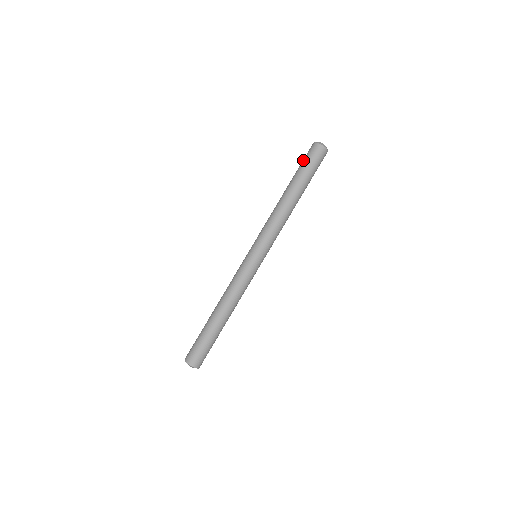
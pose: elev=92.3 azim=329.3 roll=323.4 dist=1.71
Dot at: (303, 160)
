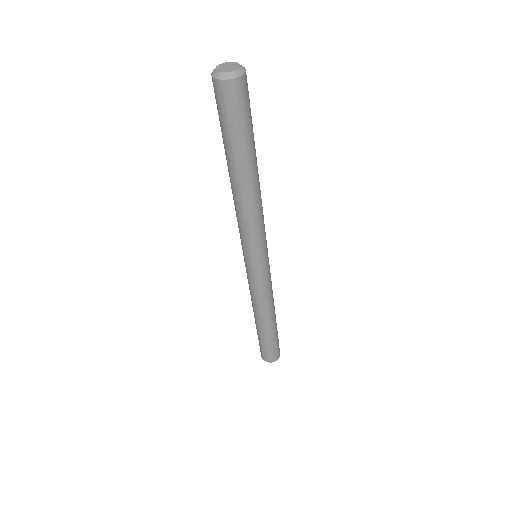
Dot at: occluded
